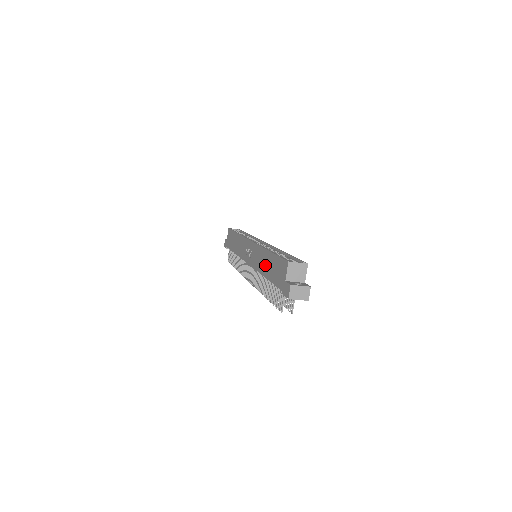
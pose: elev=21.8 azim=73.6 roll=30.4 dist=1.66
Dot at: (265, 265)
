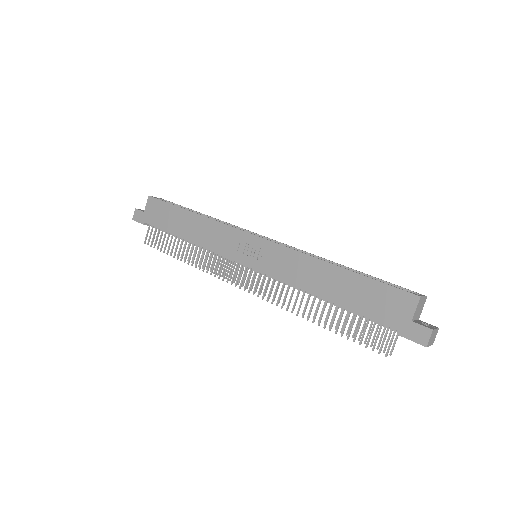
Dot at: (327, 284)
